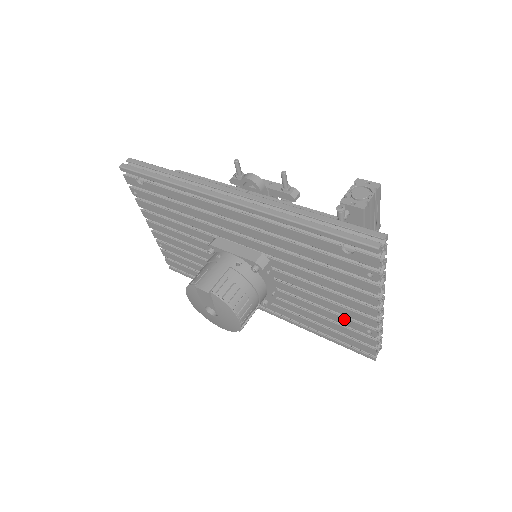
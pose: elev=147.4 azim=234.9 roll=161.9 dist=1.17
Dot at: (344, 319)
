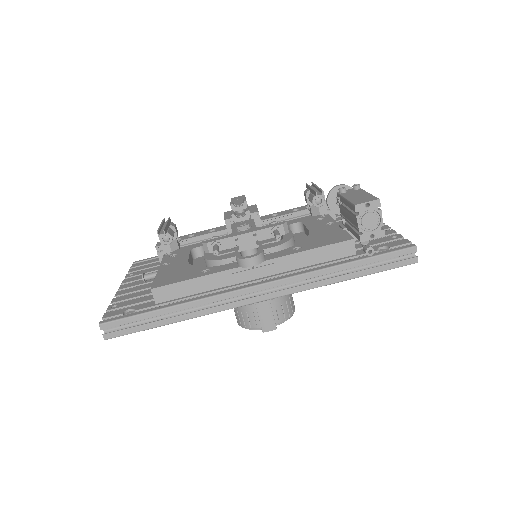
Dot at: occluded
